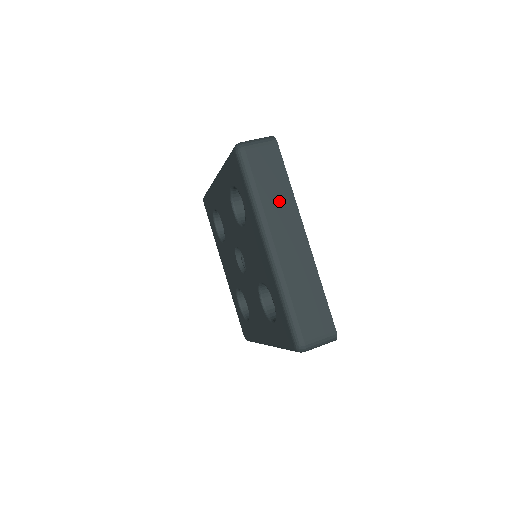
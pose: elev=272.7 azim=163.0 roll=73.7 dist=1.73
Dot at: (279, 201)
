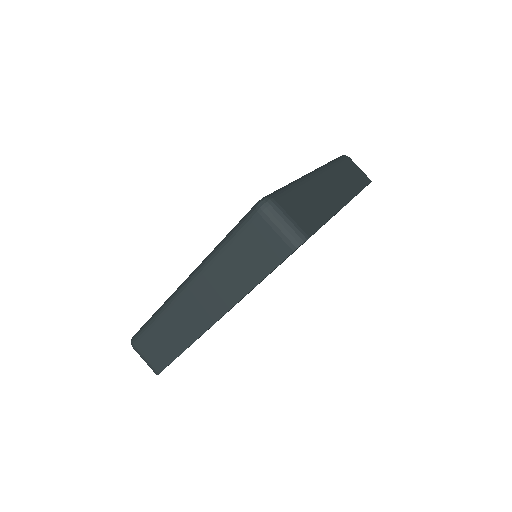
Dot at: (230, 279)
